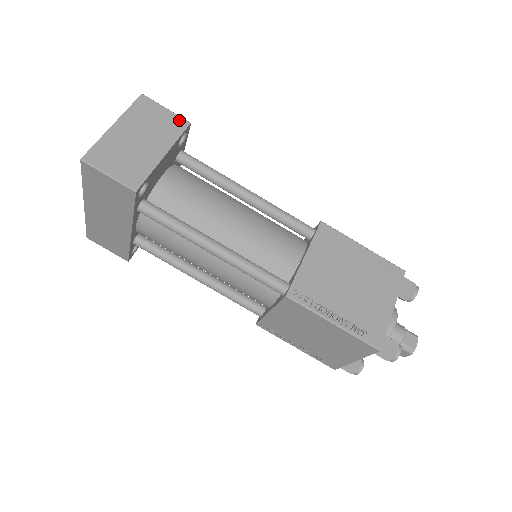
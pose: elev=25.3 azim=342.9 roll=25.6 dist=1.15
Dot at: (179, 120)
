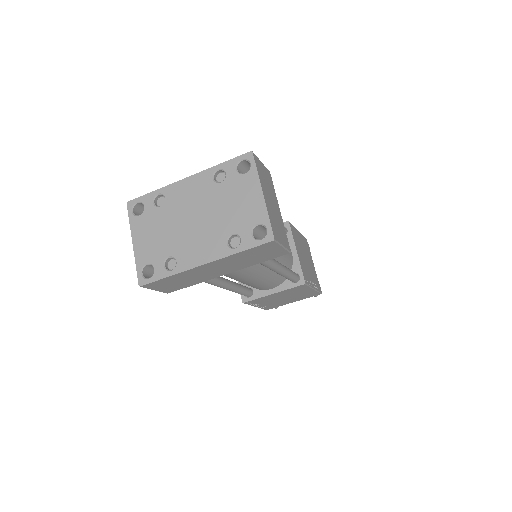
Dot at: (268, 172)
